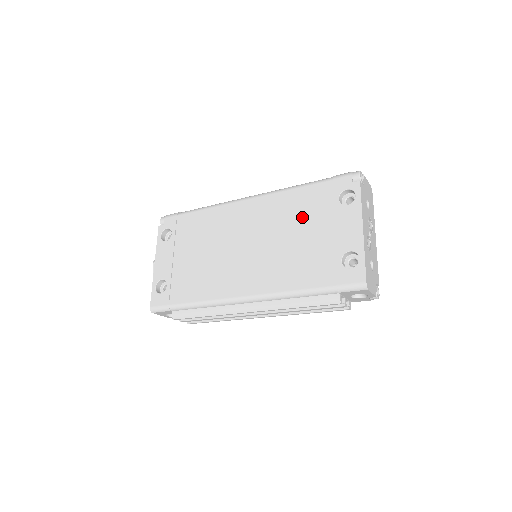
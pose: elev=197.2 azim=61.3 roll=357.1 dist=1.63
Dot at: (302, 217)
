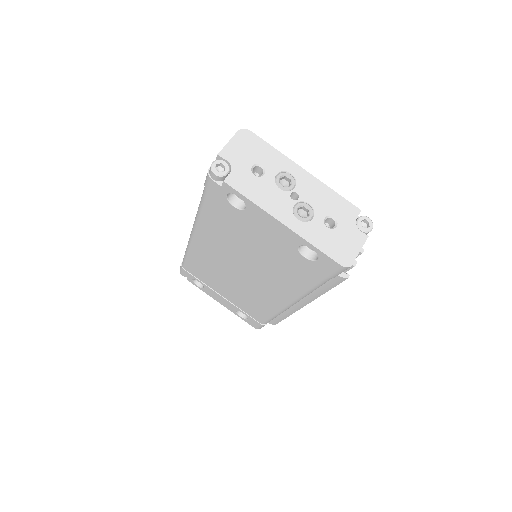
Dot at: (236, 235)
